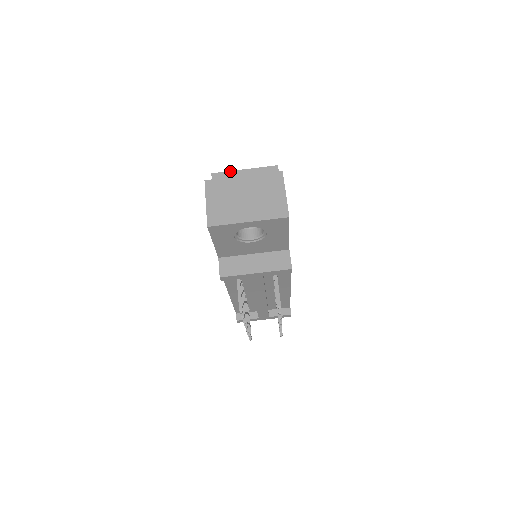
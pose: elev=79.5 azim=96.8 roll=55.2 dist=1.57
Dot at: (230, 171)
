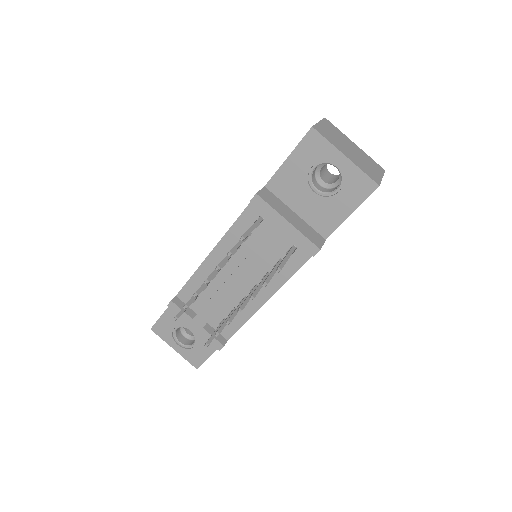
Dot at: occluded
